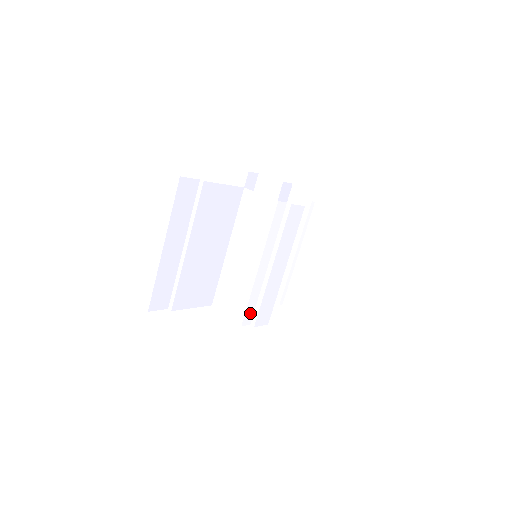
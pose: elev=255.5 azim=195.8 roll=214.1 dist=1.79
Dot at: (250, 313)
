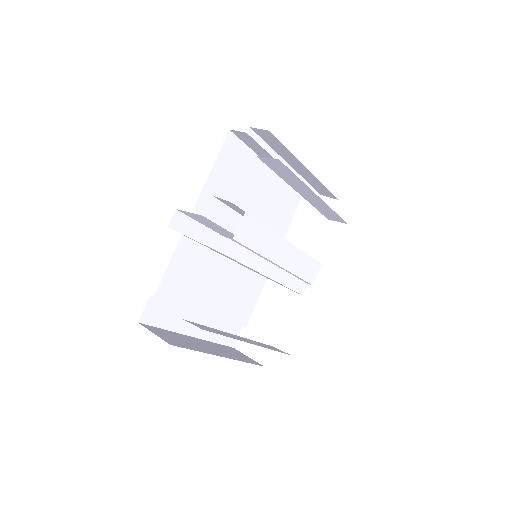
Dot at: (299, 285)
